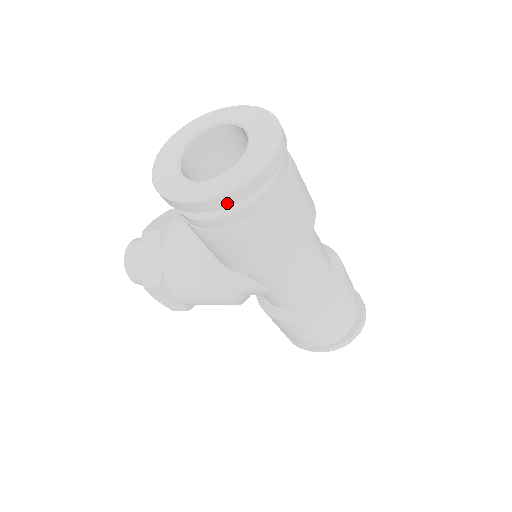
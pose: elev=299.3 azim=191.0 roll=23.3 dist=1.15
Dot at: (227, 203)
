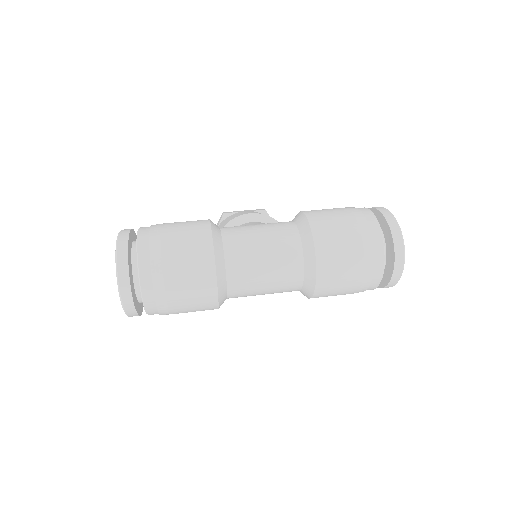
Dot at: occluded
